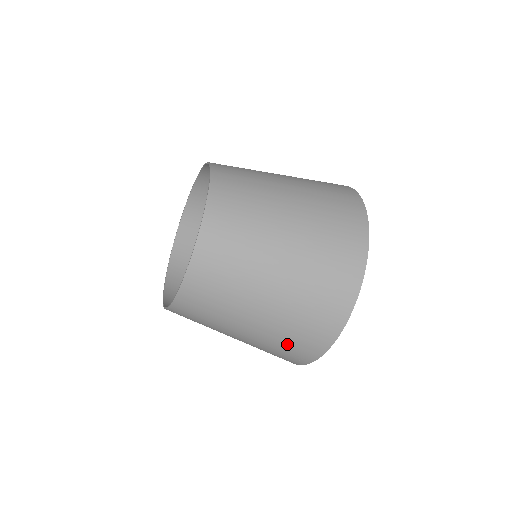
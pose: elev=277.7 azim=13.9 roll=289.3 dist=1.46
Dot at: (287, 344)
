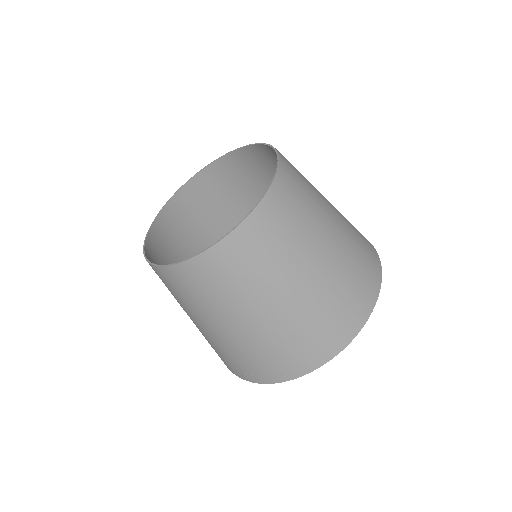
Dot at: (310, 332)
